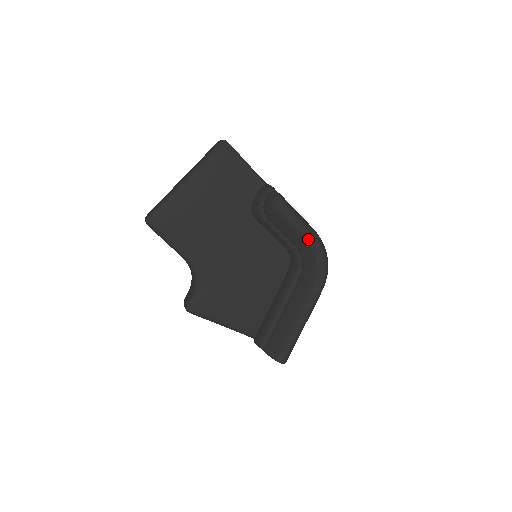
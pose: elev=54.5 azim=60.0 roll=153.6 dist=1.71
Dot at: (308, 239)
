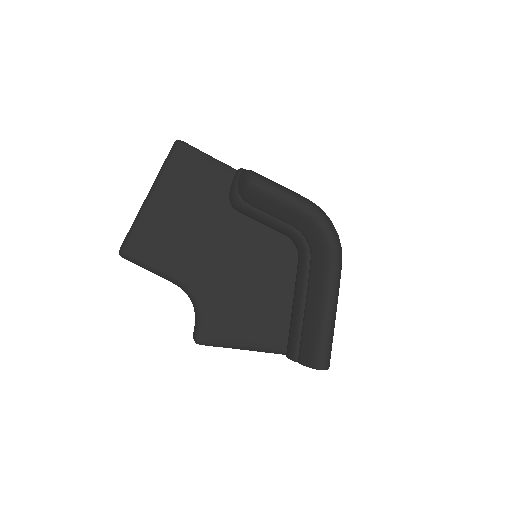
Dot at: (300, 209)
